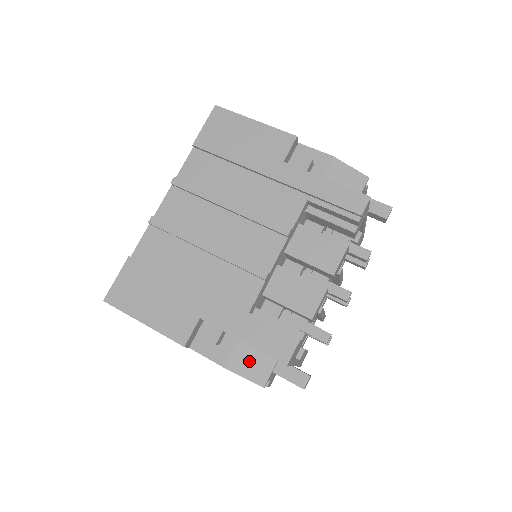
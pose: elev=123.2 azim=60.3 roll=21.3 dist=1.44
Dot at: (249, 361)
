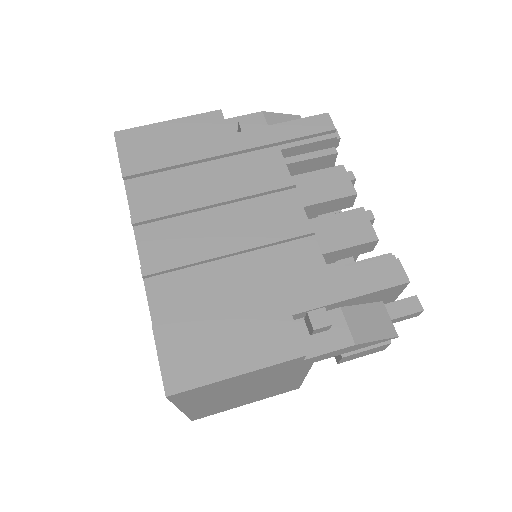
Dot at: (366, 321)
